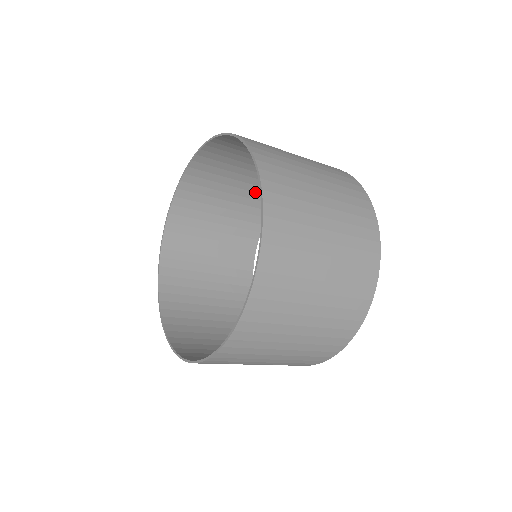
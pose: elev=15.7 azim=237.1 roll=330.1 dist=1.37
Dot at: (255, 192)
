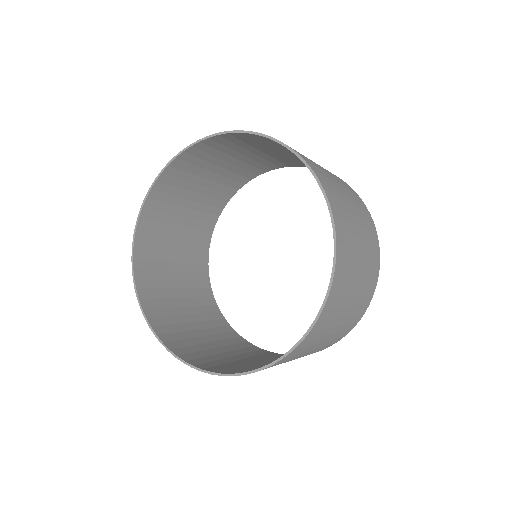
Dot at: (236, 173)
